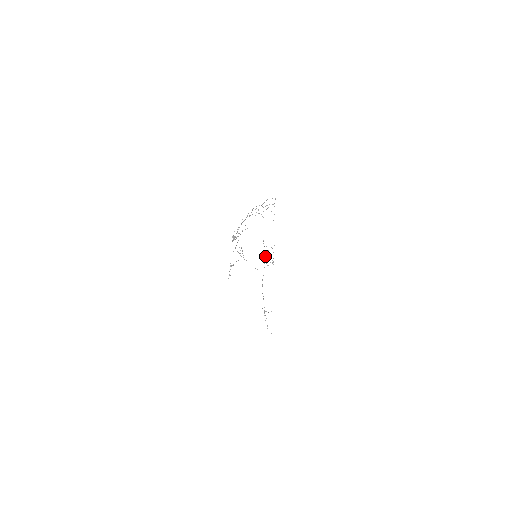
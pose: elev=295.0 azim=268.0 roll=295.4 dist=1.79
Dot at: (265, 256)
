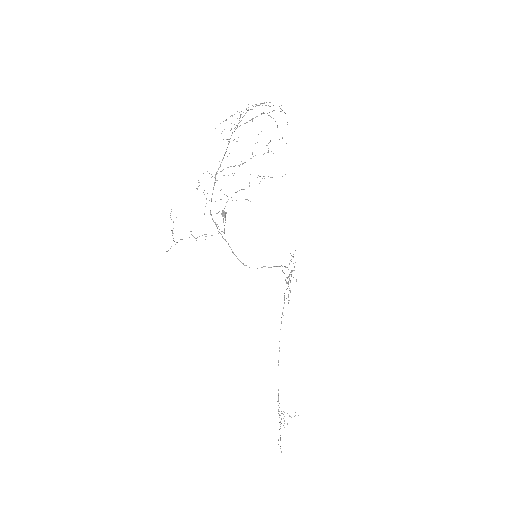
Dot at: occluded
